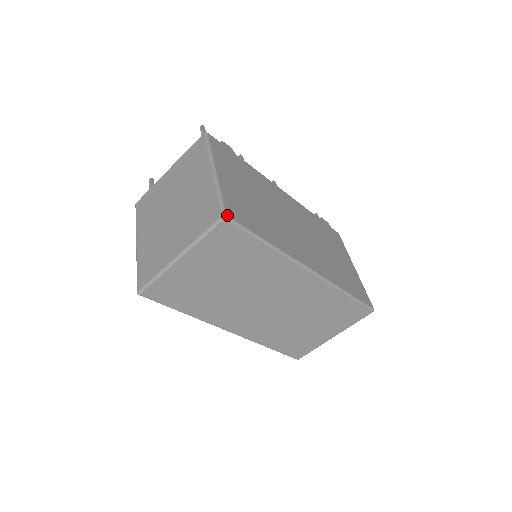
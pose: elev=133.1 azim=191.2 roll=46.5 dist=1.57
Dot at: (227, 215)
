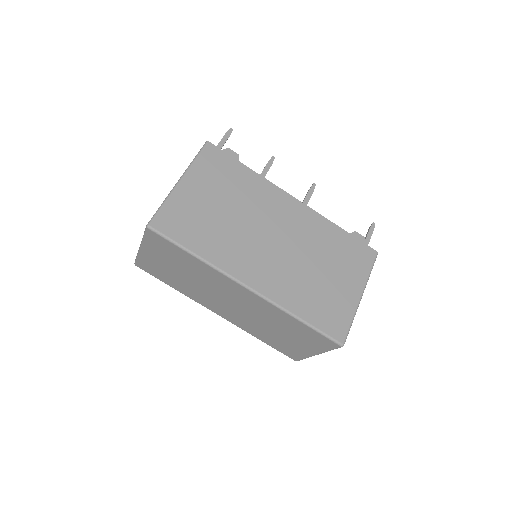
Dot at: (150, 225)
